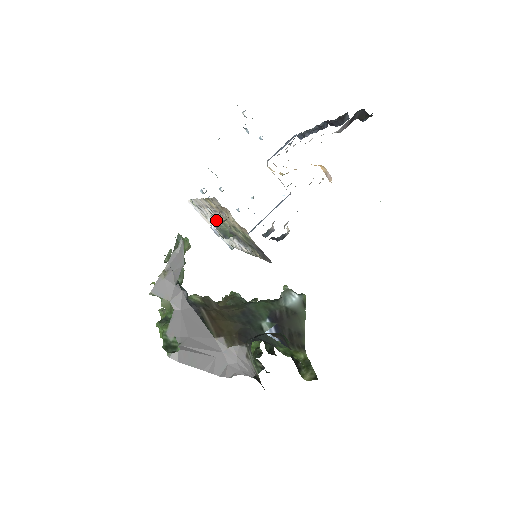
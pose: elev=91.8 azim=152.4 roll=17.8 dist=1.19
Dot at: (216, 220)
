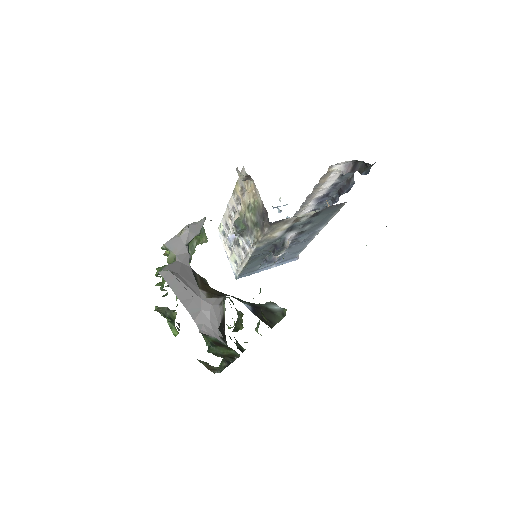
Dot at: occluded
